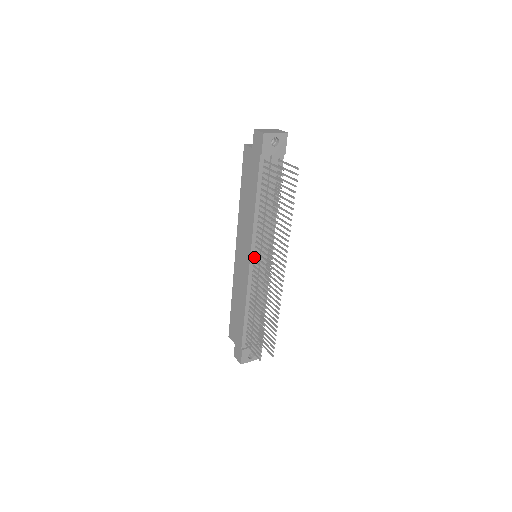
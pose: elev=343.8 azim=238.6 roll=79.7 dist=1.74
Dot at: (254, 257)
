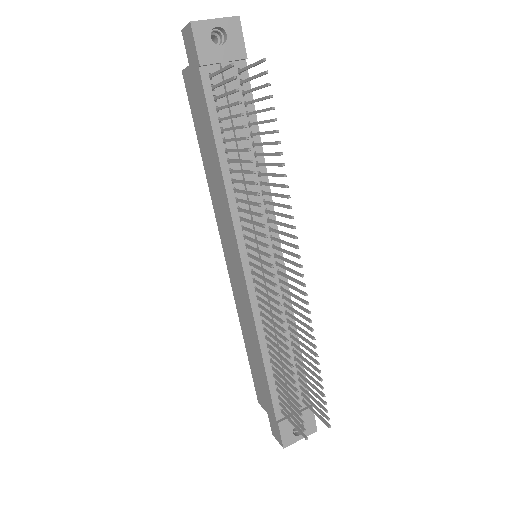
Dot at: (248, 256)
